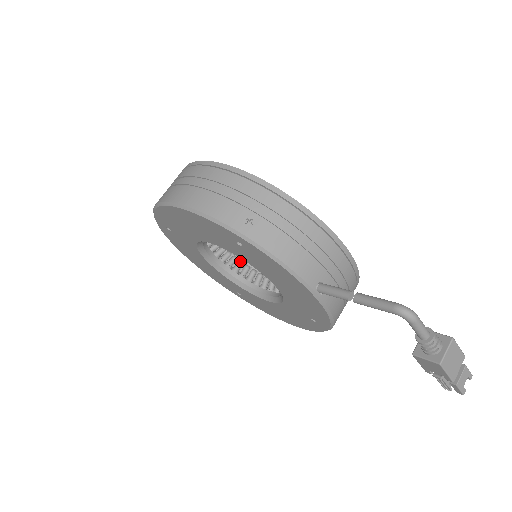
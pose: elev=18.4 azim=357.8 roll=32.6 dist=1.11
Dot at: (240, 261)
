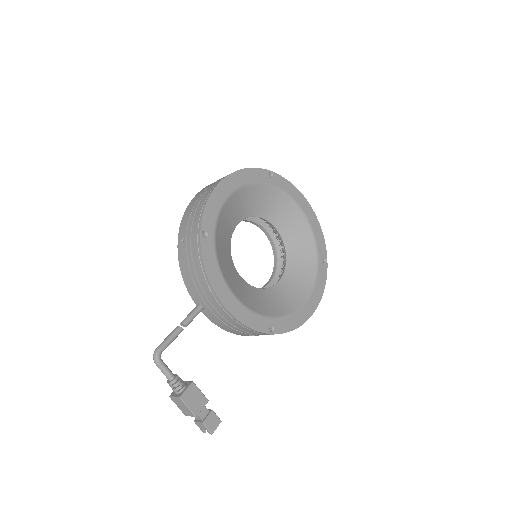
Dot at: (285, 248)
